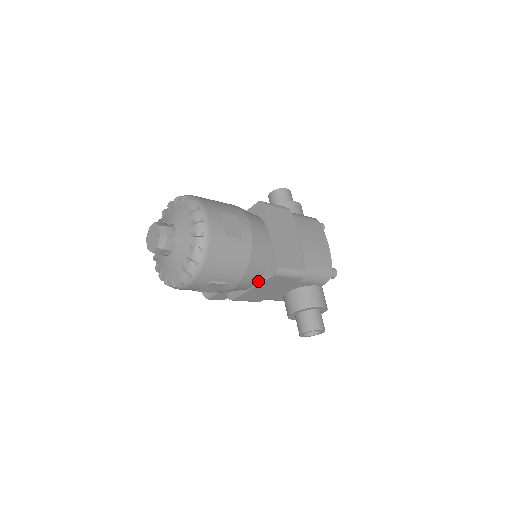
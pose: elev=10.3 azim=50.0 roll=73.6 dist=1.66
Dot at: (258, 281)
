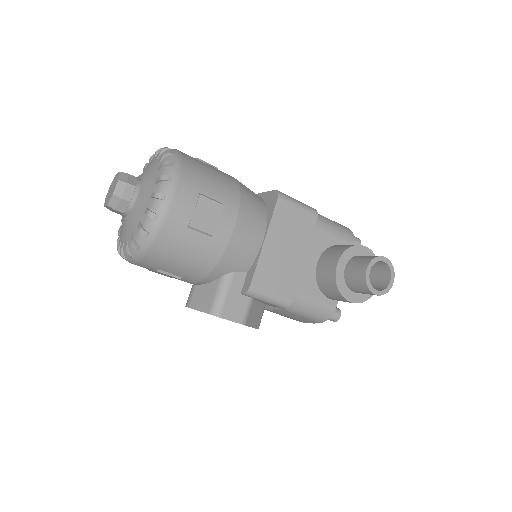
Dot at: (266, 227)
